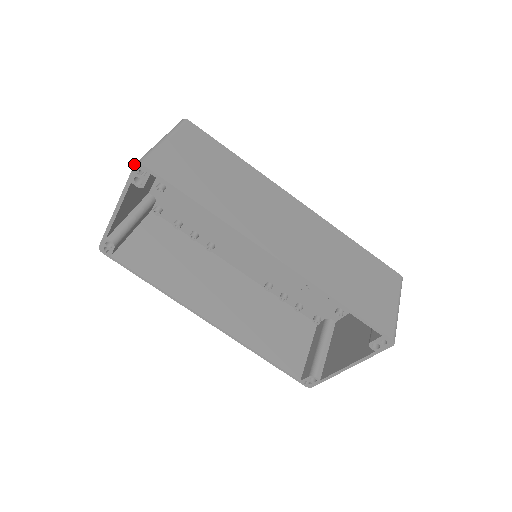
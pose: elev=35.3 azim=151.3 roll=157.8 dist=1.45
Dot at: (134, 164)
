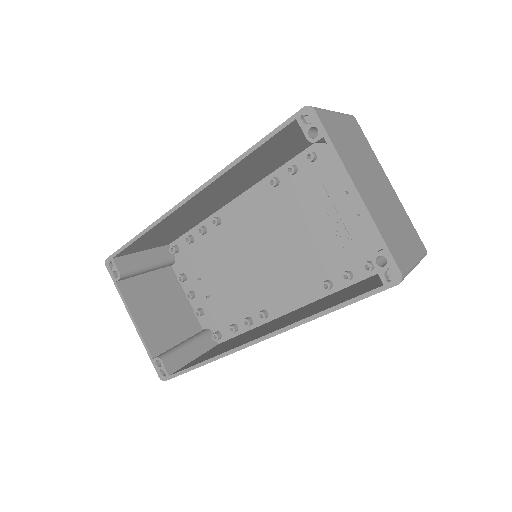
Dot at: occluded
